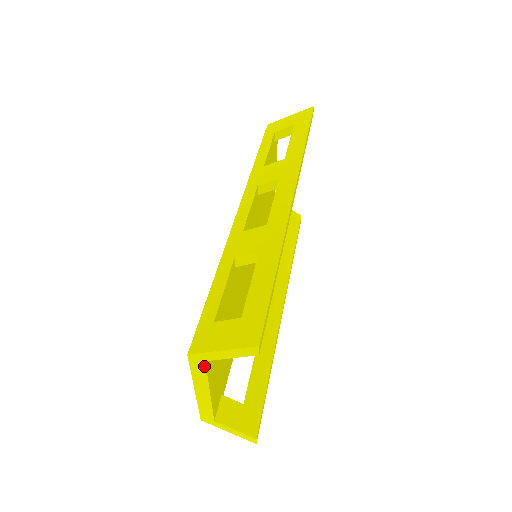
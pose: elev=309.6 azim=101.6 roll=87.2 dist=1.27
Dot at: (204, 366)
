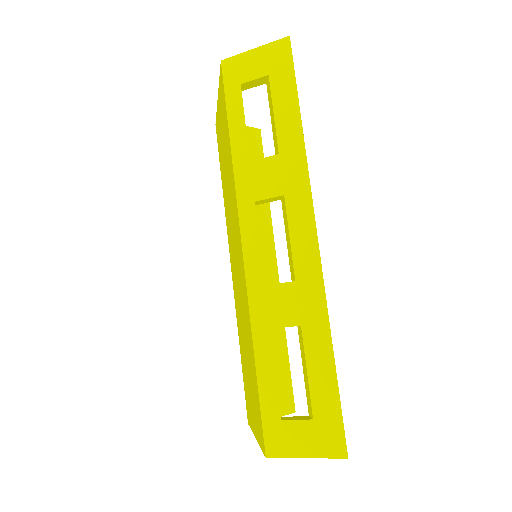
Dot at: occluded
